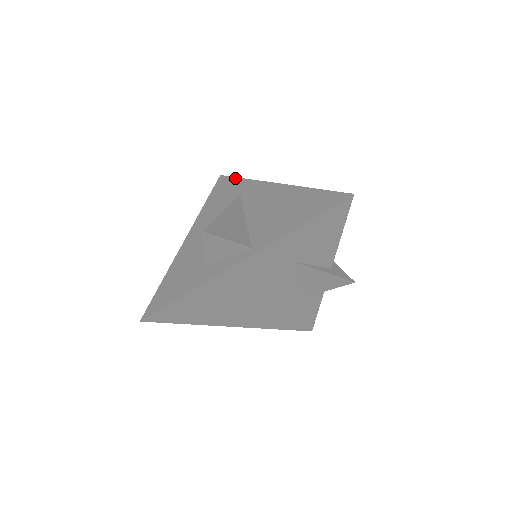
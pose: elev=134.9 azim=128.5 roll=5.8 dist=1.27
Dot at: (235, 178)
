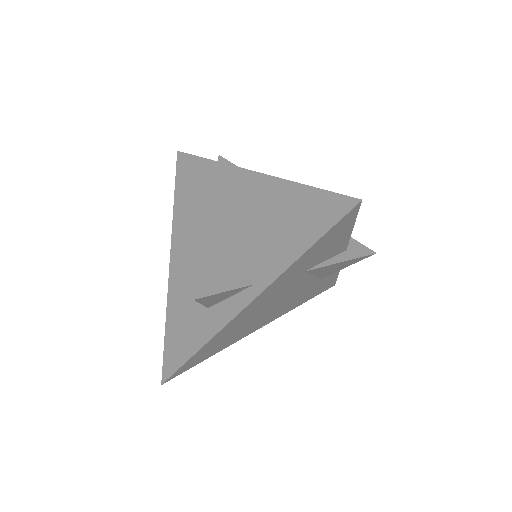
Dot at: (197, 158)
